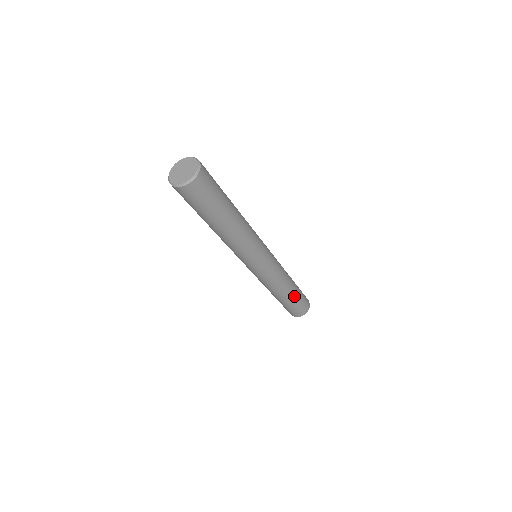
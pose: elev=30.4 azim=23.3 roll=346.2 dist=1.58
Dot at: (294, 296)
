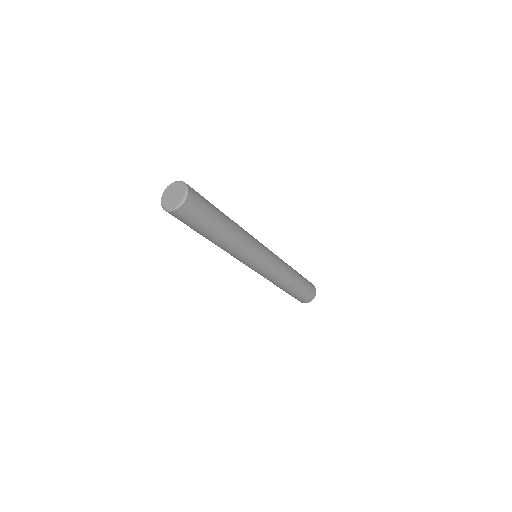
Dot at: (300, 281)
